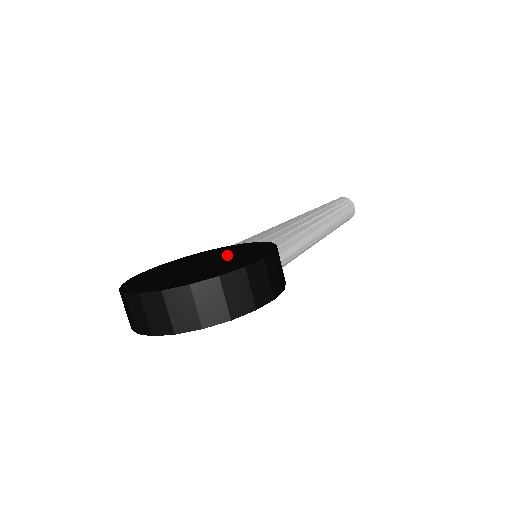
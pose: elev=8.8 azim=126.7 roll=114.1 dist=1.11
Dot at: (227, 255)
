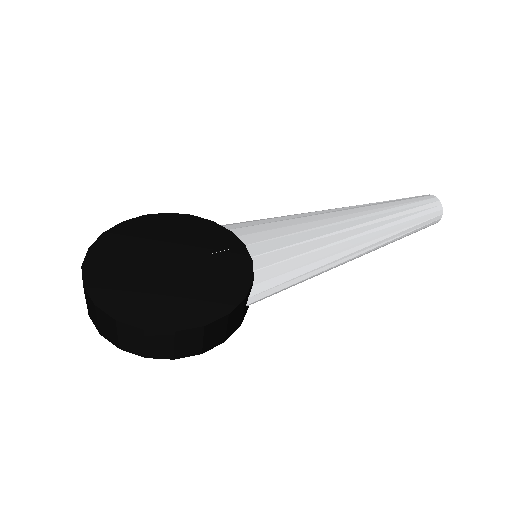
Dot at: (203, 268)
